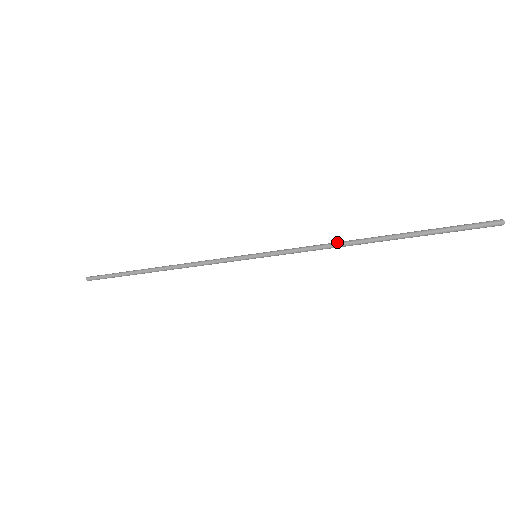
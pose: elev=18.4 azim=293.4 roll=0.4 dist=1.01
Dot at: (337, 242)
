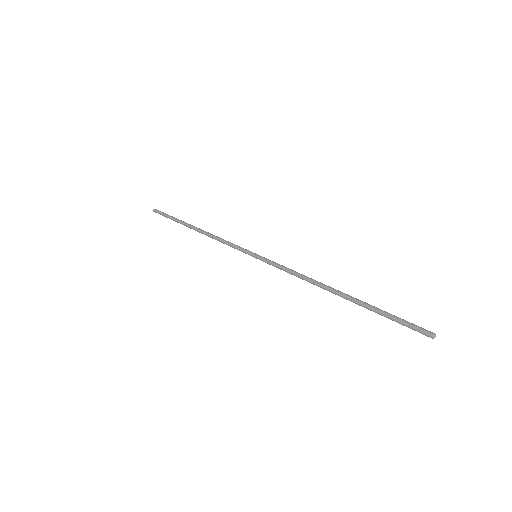
Dot at: (311, 278)
